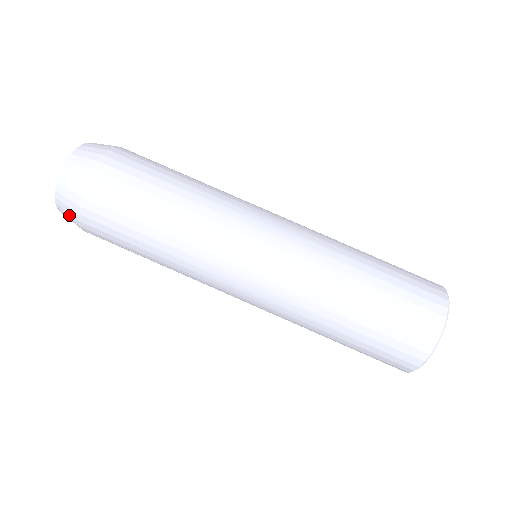
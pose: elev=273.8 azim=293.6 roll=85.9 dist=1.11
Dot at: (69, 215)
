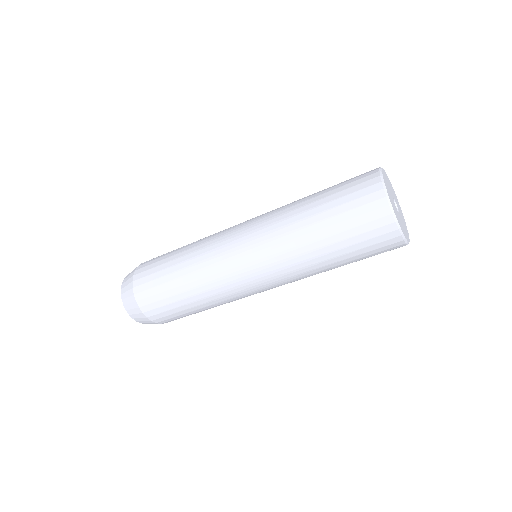
Dot at: occluded
